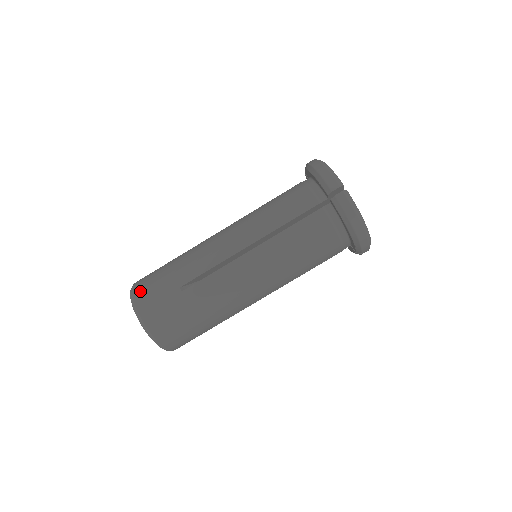
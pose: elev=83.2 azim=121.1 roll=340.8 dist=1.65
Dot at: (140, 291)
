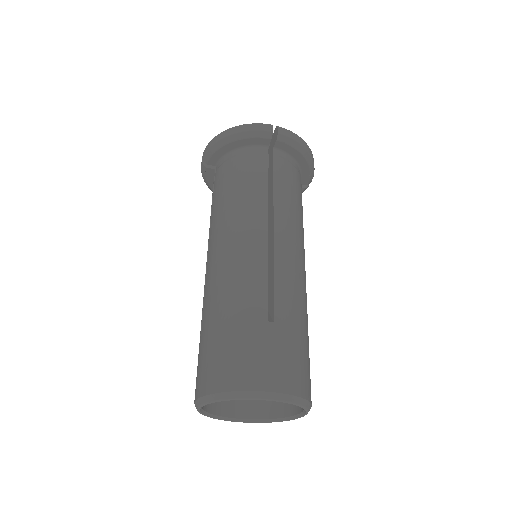
Dot at: (236, 377)
